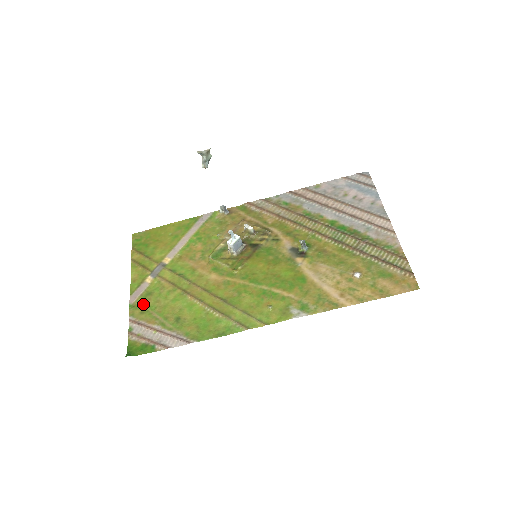
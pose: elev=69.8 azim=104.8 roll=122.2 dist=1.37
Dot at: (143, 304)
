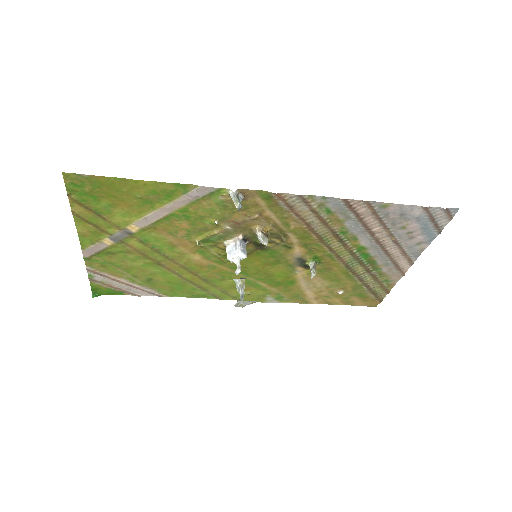
Dot at: (103, 260)
